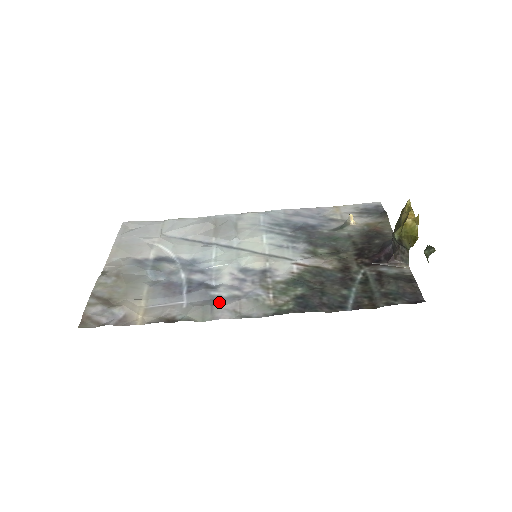
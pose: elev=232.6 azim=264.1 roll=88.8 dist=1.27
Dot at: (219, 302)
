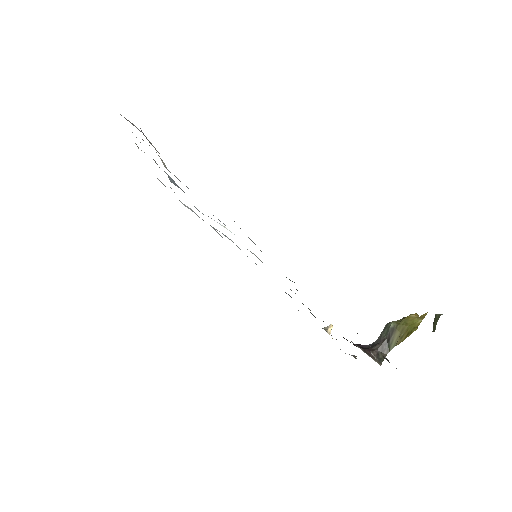
Dot at: occluded
